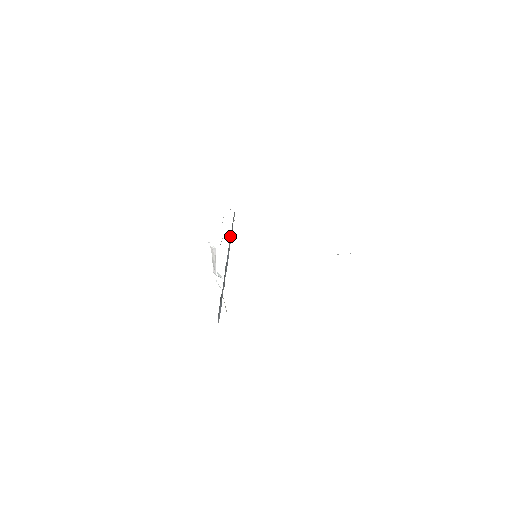
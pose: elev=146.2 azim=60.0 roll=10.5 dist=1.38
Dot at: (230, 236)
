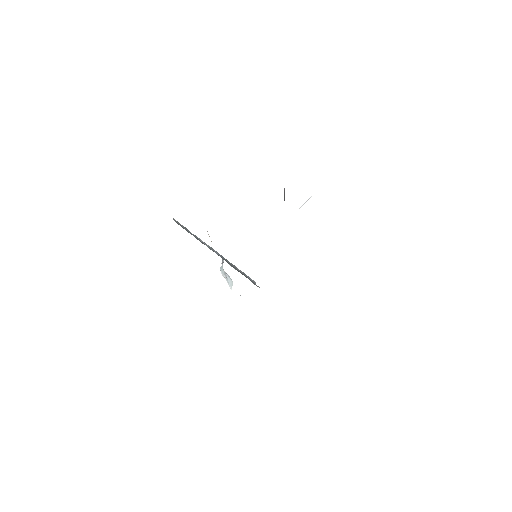
Dot at: occluded
